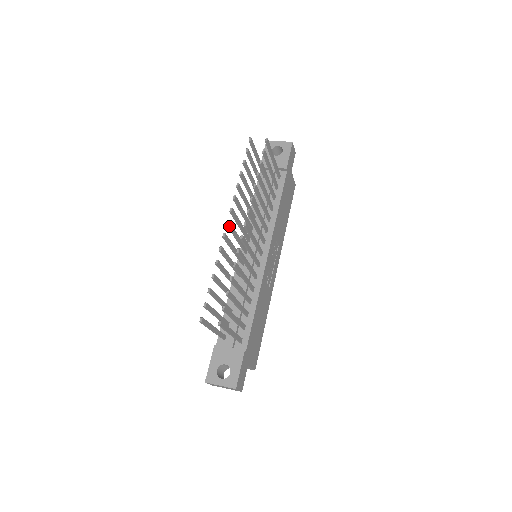
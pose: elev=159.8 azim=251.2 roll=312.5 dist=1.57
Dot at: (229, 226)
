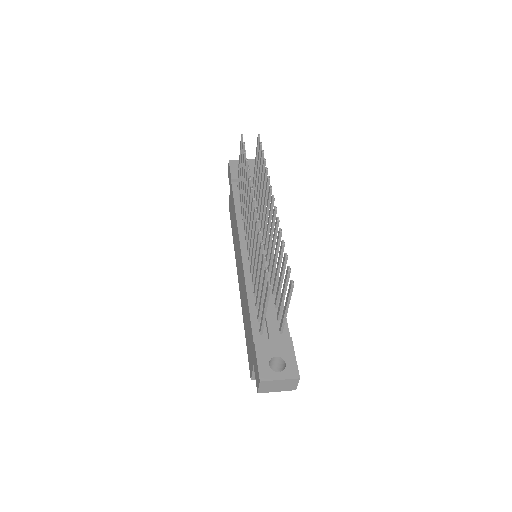
Dot at: (254, 203)
